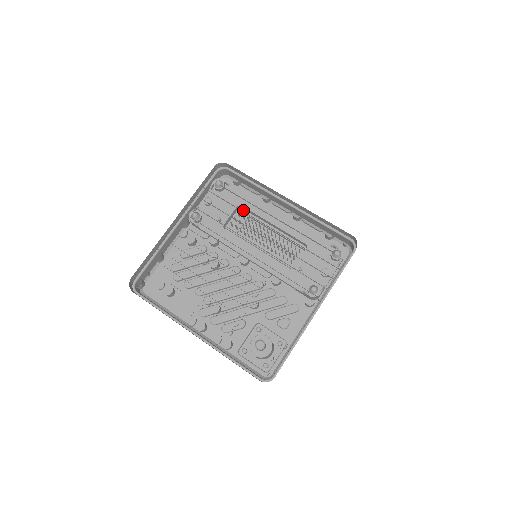
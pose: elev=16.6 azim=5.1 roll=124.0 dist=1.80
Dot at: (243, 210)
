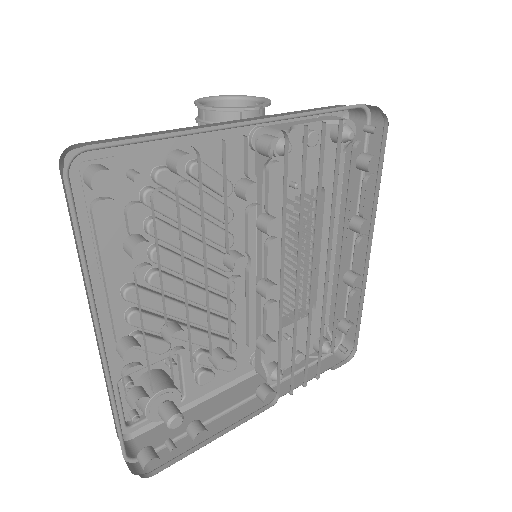
Dot at: (315, 191)
